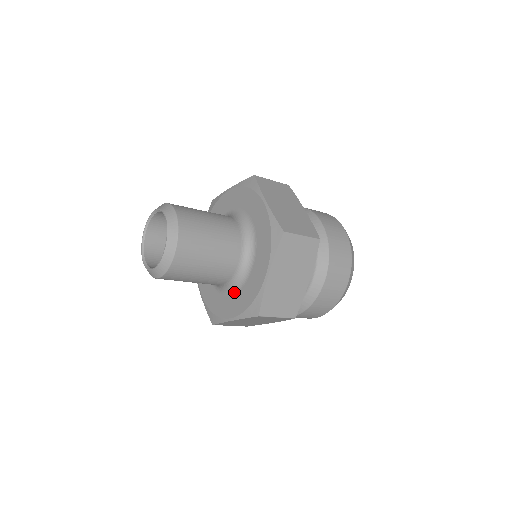
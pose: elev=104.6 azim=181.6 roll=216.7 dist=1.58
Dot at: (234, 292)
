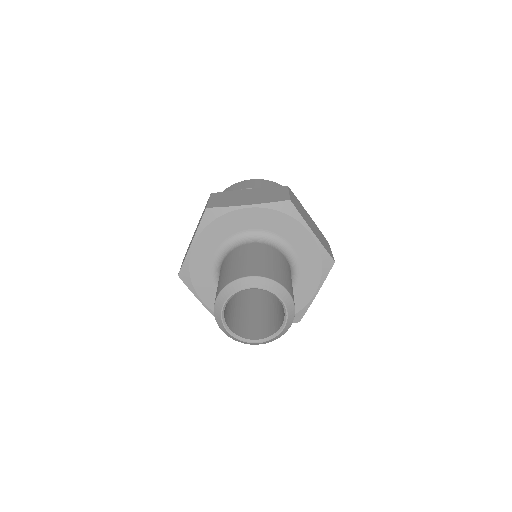
Dot at: occluded
